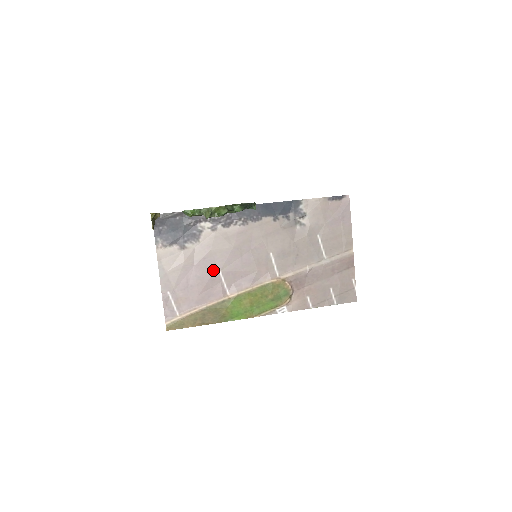
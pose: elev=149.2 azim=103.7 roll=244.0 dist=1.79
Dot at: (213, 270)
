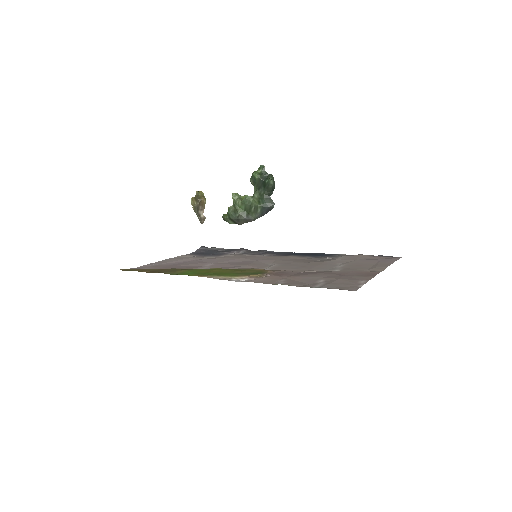
Dot at: occluded
